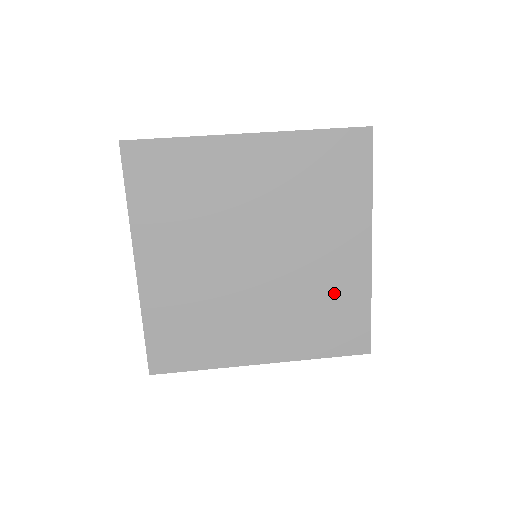
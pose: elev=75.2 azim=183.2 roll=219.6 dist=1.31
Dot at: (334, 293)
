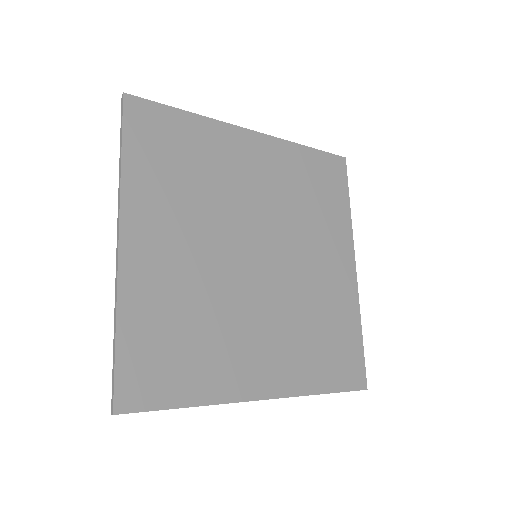
Dot at: (330, 311)
